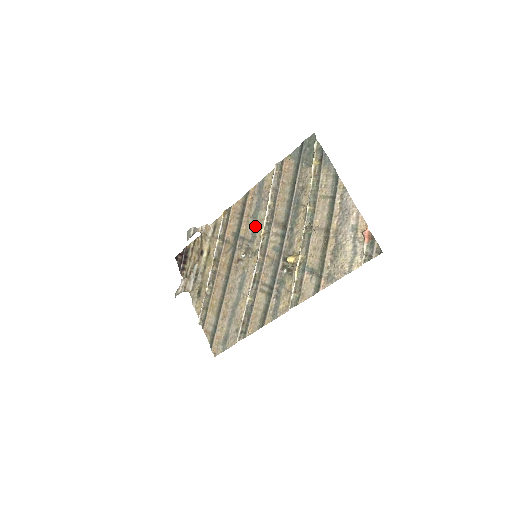
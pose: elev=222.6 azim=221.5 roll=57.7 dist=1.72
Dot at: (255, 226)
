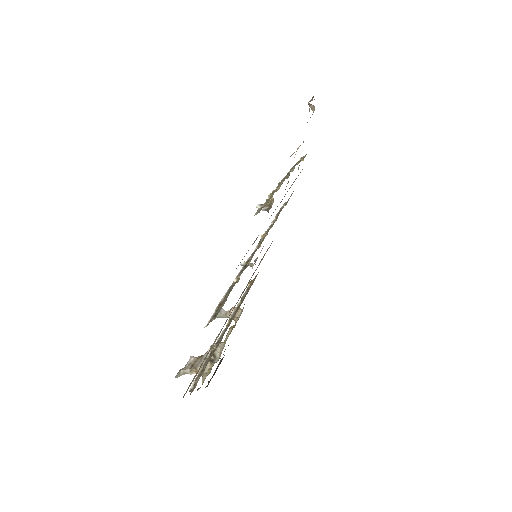
Dot at: occluded
